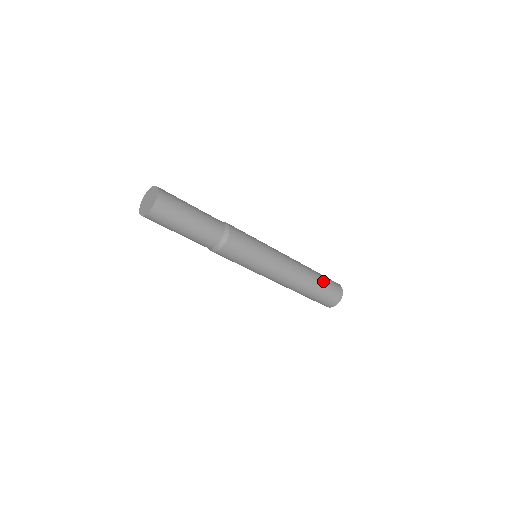
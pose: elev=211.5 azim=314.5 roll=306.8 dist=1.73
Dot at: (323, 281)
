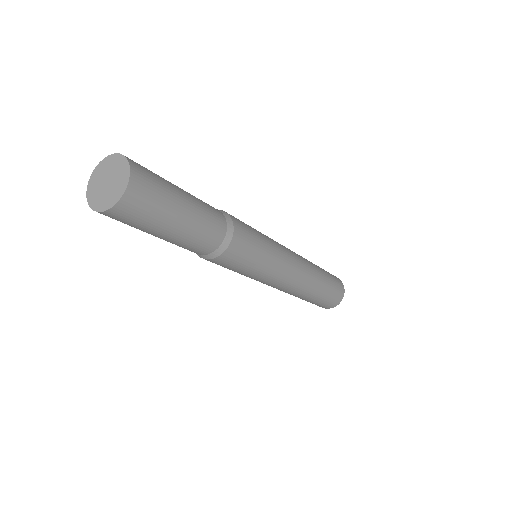
Dot at: (325, 272)
